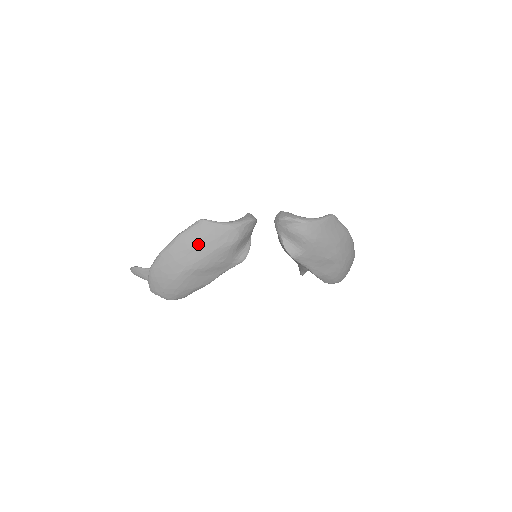
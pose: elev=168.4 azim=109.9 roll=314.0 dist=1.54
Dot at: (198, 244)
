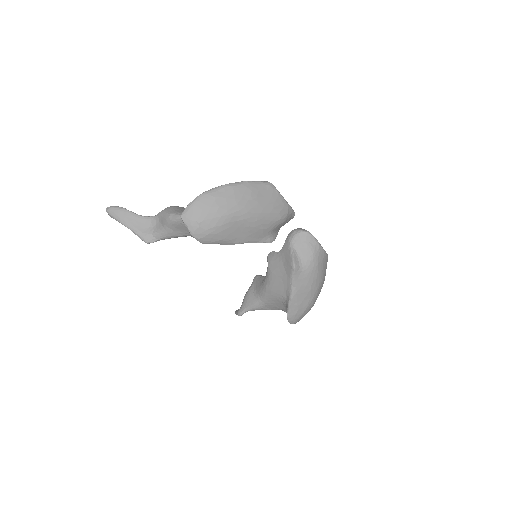
Dot at: (260, 198)
